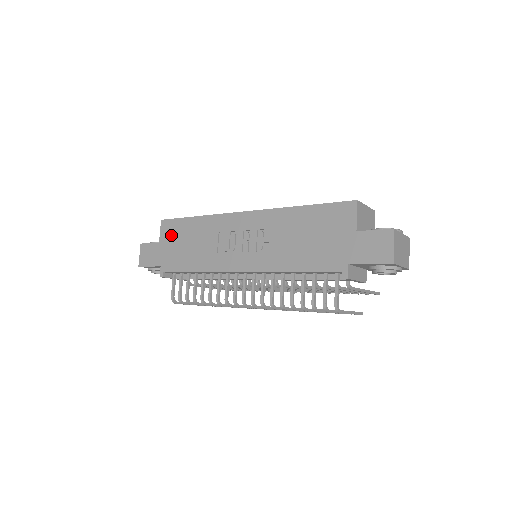
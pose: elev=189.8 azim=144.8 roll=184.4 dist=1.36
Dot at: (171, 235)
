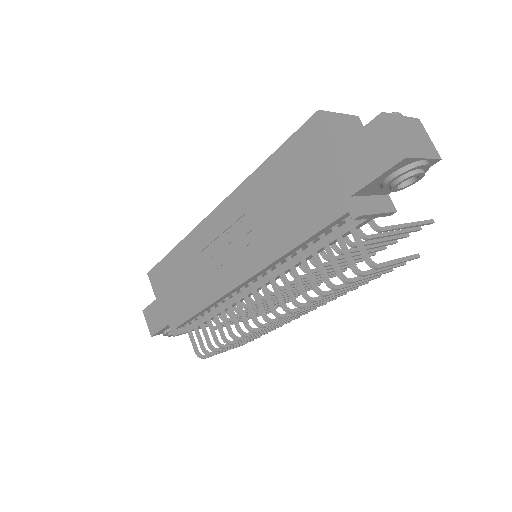
Dot at: (162, 284)
